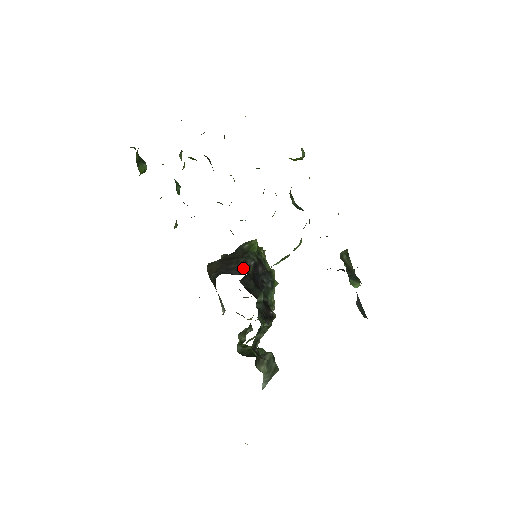
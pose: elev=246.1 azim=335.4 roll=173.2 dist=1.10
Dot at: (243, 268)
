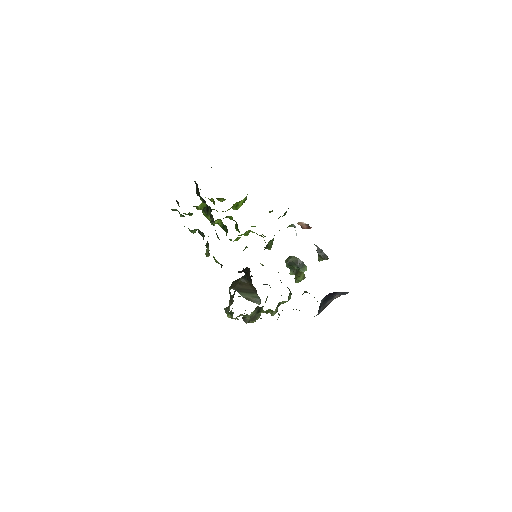
Dot at: occluded
